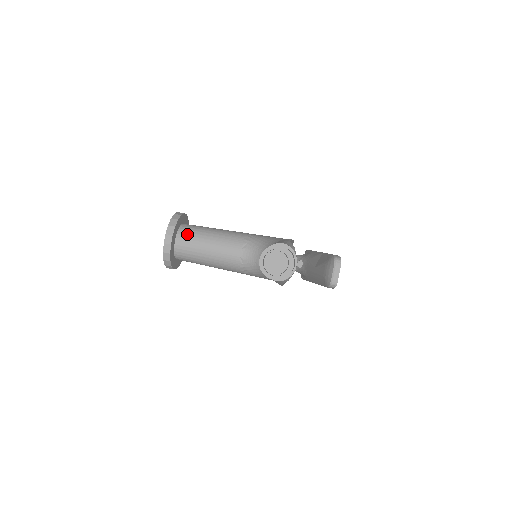
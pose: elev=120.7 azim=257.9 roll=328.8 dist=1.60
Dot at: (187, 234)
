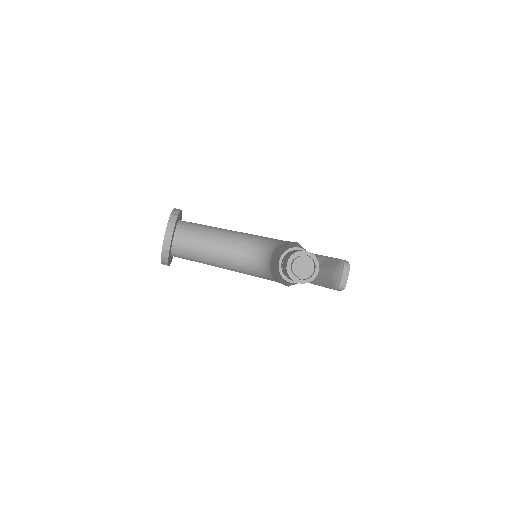
Dot at: (186, 231)
